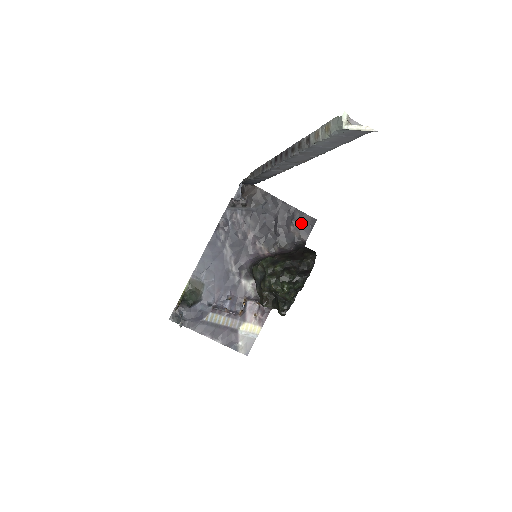
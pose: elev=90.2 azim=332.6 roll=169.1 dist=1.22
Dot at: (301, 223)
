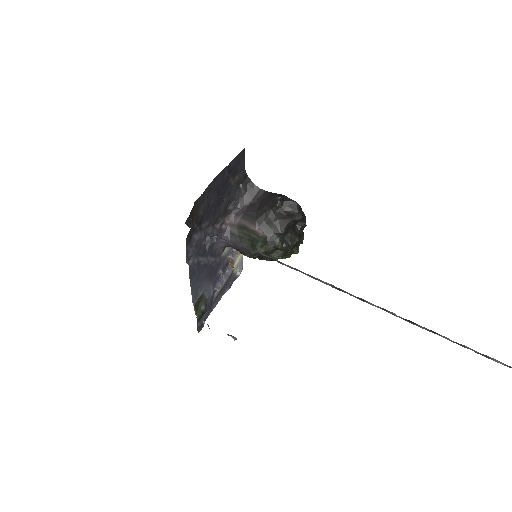
Dot at: (236, 167)
